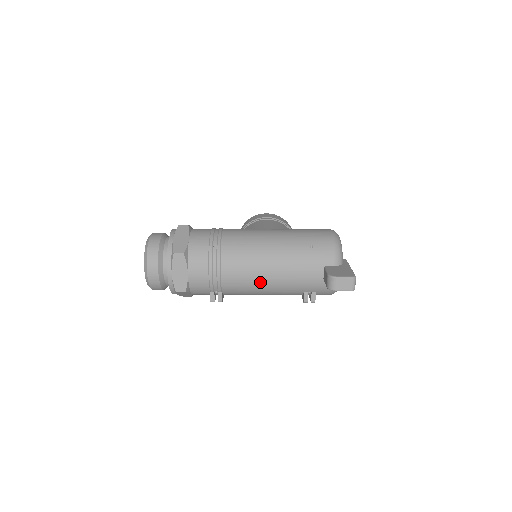
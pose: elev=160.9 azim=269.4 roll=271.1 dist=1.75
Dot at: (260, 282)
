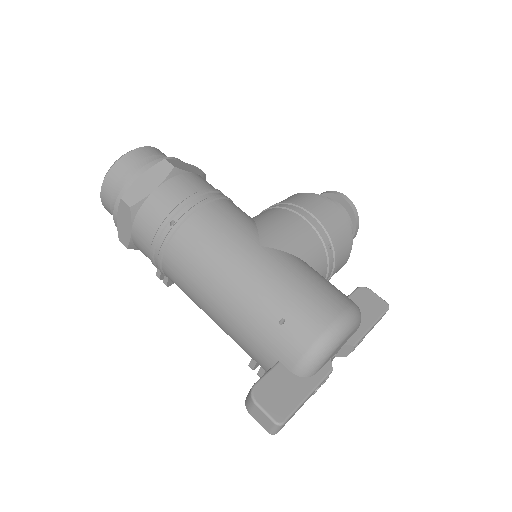
Dot at: (201, 306)
